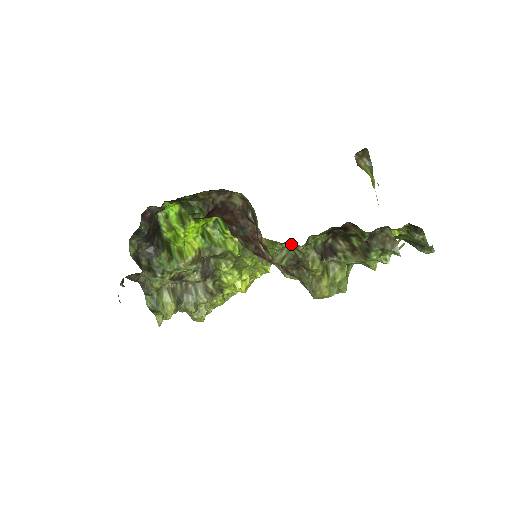
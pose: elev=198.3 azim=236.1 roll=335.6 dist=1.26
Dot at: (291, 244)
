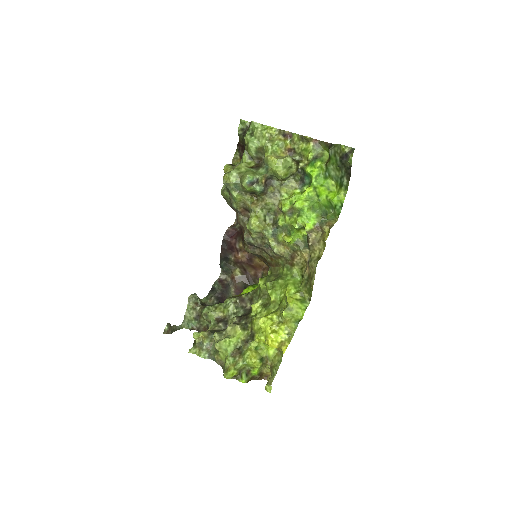
Dot at: (306, 268)
